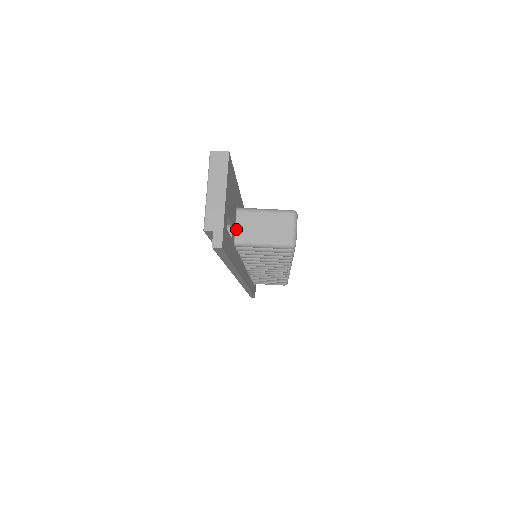
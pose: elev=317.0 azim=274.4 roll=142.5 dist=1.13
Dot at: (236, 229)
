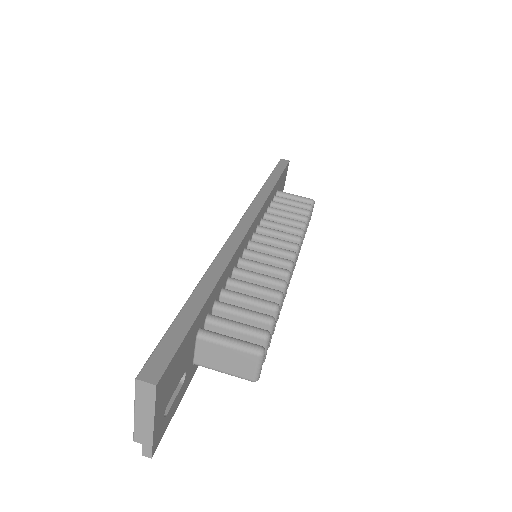
Dot at: (195, 354)
